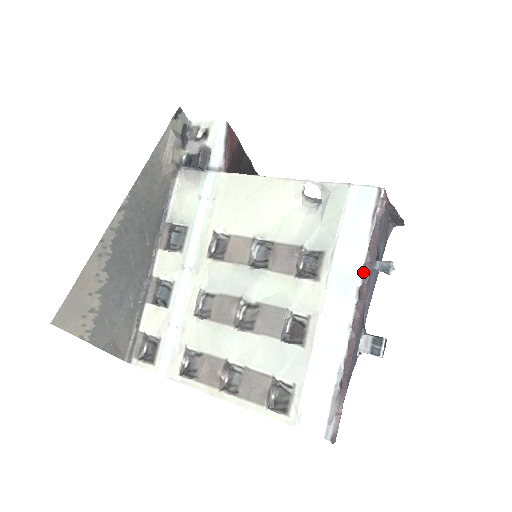
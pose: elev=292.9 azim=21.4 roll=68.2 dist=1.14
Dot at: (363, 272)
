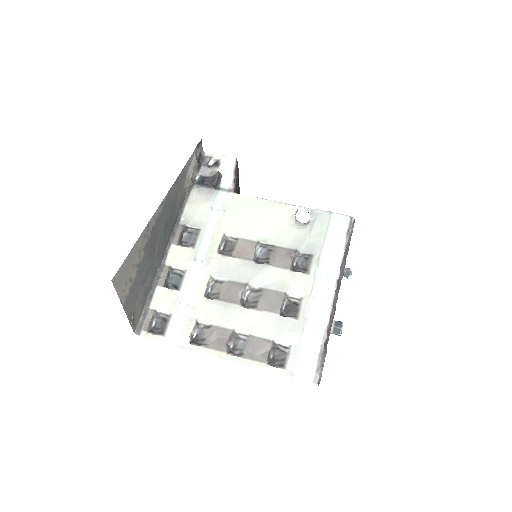
Dot at: (340, 270)
